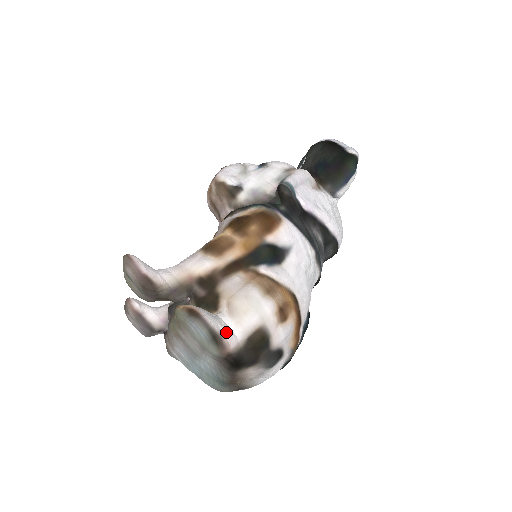
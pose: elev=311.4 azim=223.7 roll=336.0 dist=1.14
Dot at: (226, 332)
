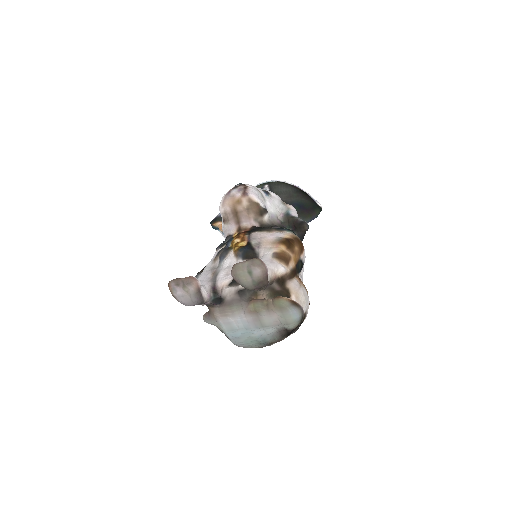
Dot at: occluded
